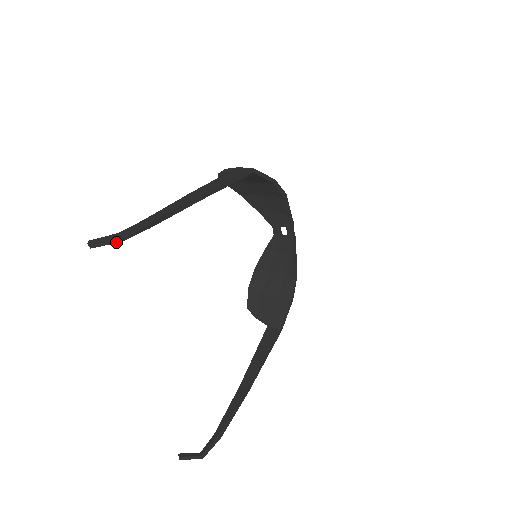
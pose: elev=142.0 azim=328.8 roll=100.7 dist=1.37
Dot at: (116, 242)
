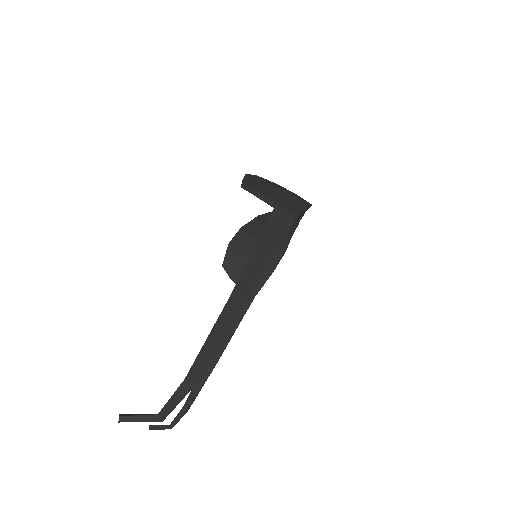
Dot at: (155, 421)
